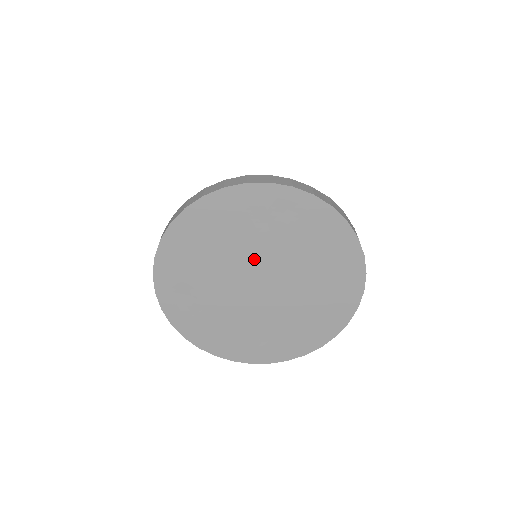
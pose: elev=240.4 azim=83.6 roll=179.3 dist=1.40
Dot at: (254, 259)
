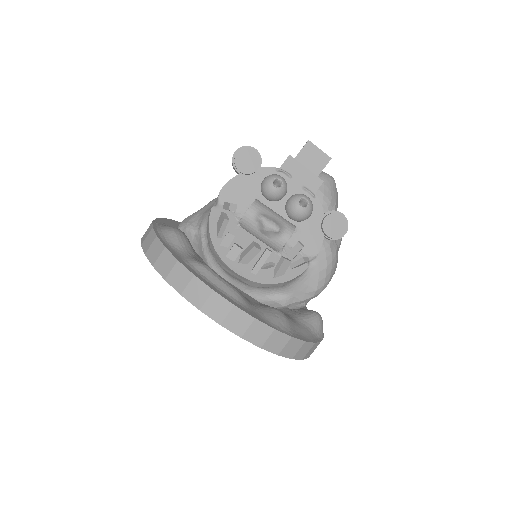
Dot at: occluded
